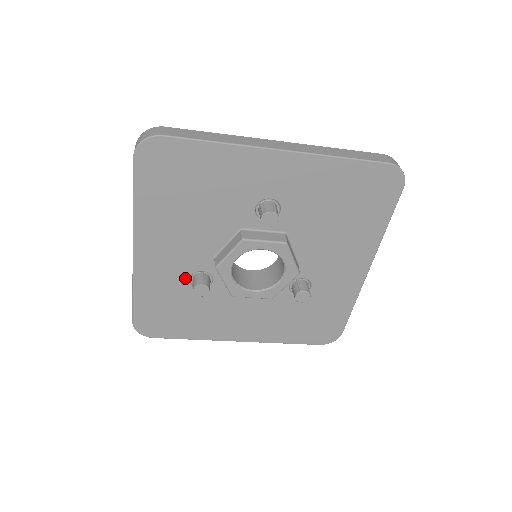
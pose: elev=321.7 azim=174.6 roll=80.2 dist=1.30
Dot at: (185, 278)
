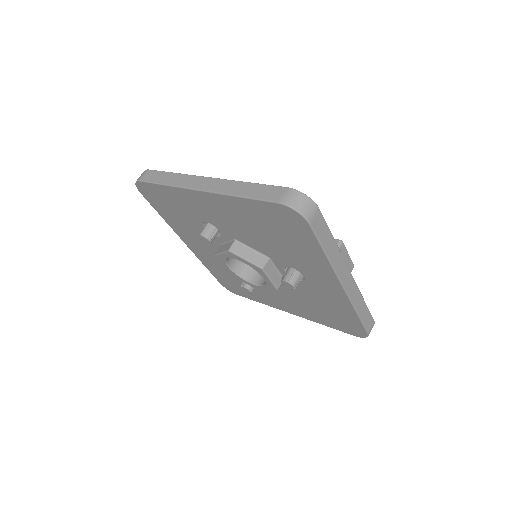
Dot at: (206, 220)
